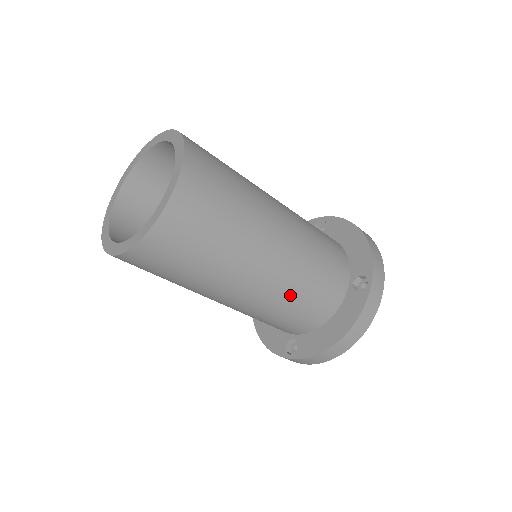
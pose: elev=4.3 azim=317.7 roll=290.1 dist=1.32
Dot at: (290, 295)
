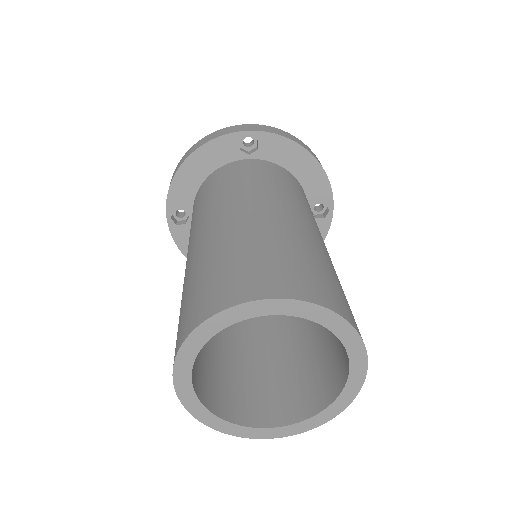
Dot at: occluded
